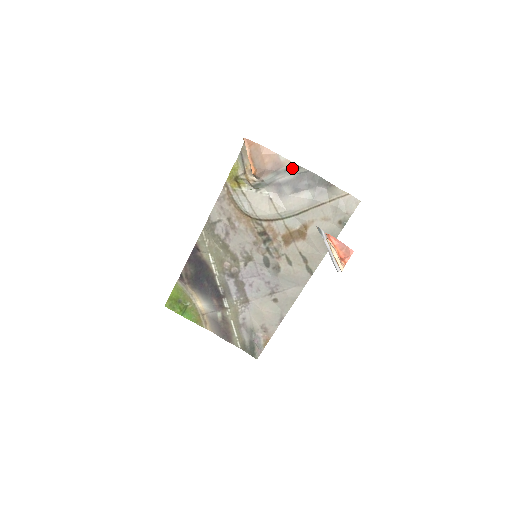
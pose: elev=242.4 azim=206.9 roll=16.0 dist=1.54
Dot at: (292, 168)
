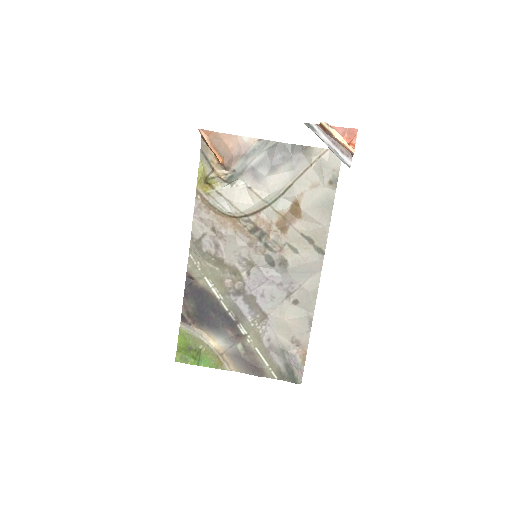
Dot at: (259, 145)
